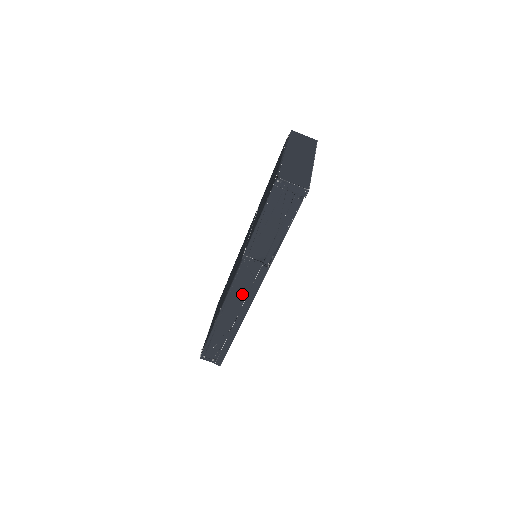
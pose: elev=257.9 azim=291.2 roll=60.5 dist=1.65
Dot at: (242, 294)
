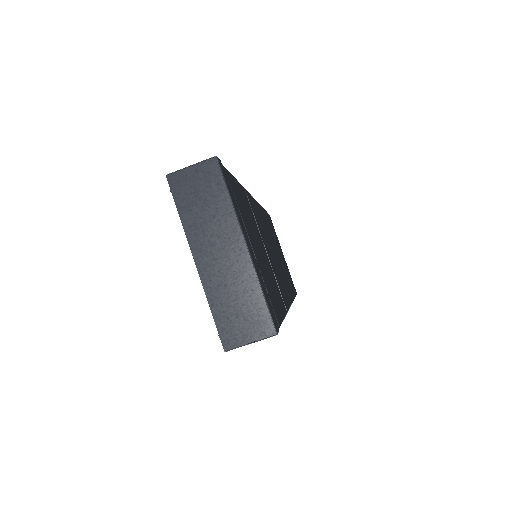
Dot at: occluded
